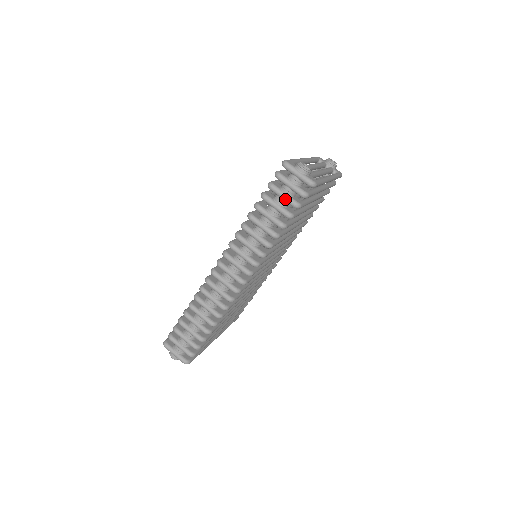
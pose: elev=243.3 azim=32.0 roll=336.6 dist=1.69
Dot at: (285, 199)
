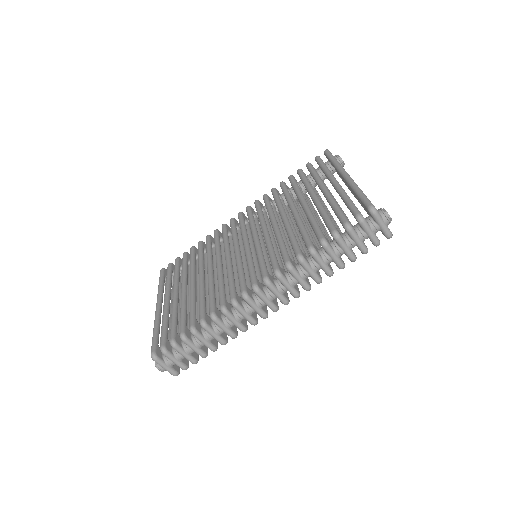
Dot at: (359, 245)
